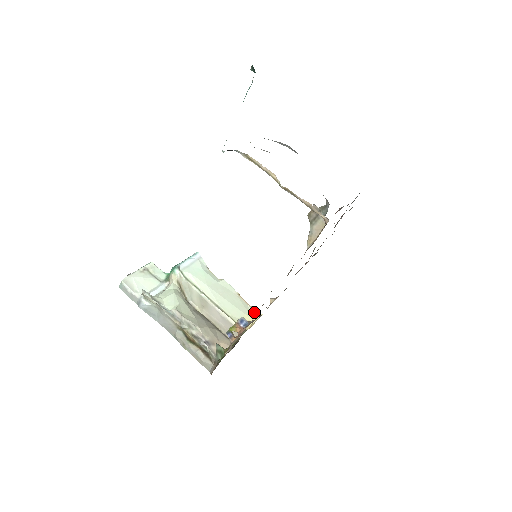
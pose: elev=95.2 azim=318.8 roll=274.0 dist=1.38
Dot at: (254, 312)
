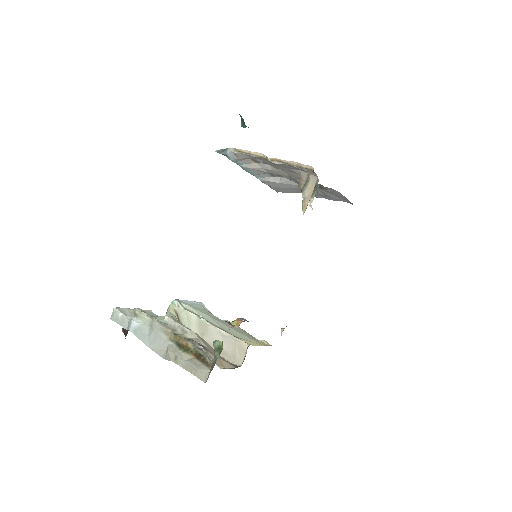
Dot at: (263, 342)
